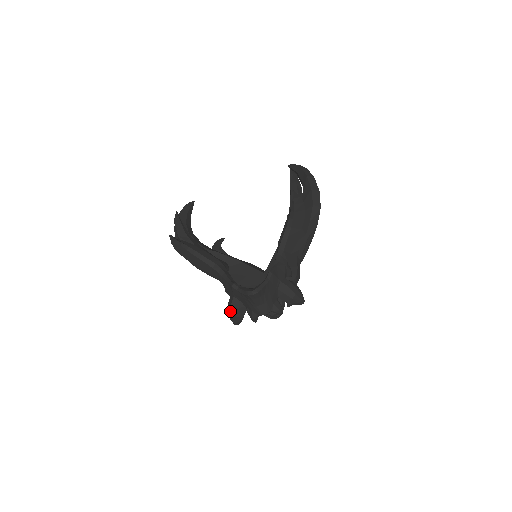
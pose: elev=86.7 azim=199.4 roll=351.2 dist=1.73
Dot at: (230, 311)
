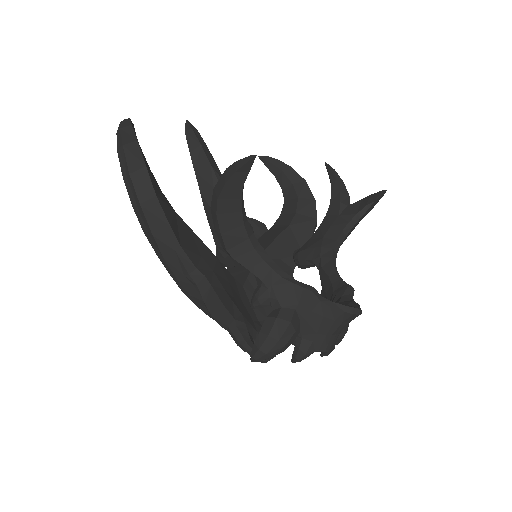
Dot at: (279, 334)
